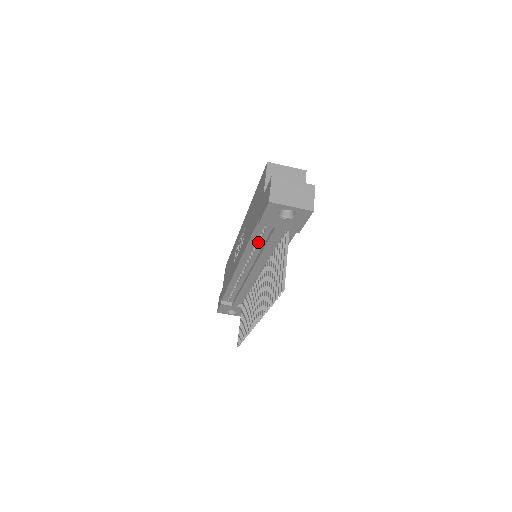
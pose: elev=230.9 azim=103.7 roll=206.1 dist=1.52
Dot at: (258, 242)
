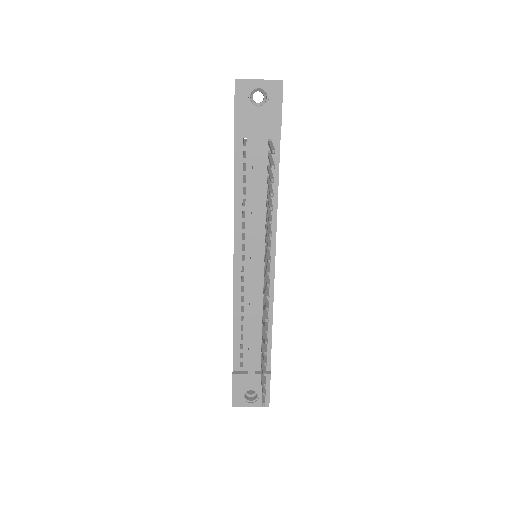
Dot at: (245, 184)
